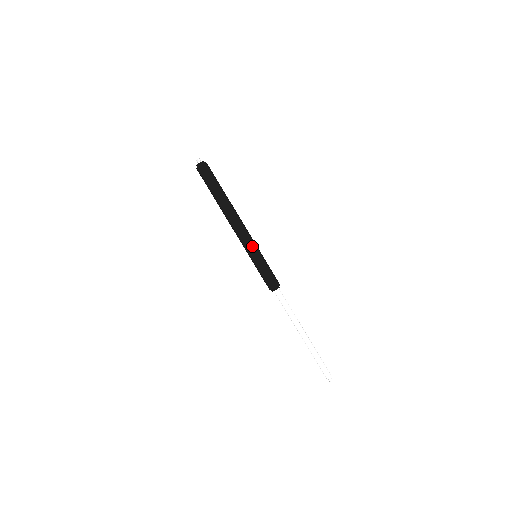
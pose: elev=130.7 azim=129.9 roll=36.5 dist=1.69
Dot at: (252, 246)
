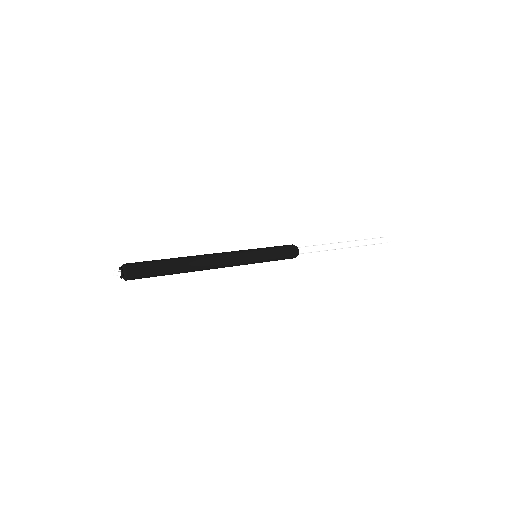
Dot at: (248, 258)
